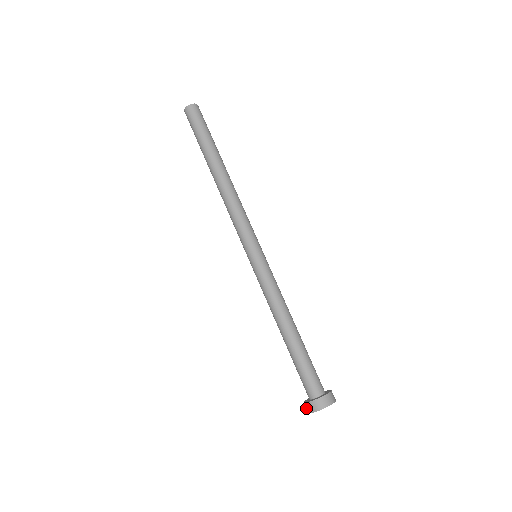
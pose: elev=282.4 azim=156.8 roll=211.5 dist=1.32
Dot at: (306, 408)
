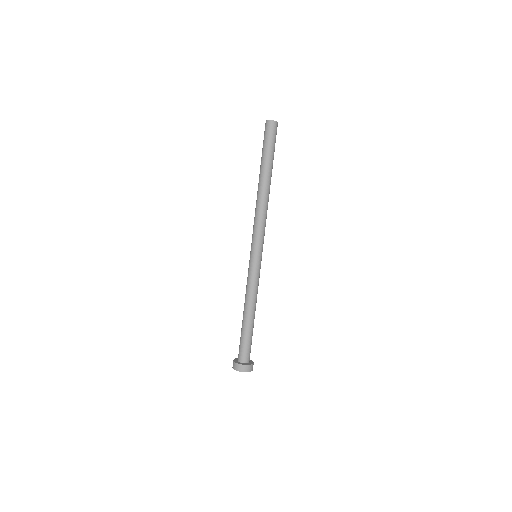
Dot at: (235, 366)
